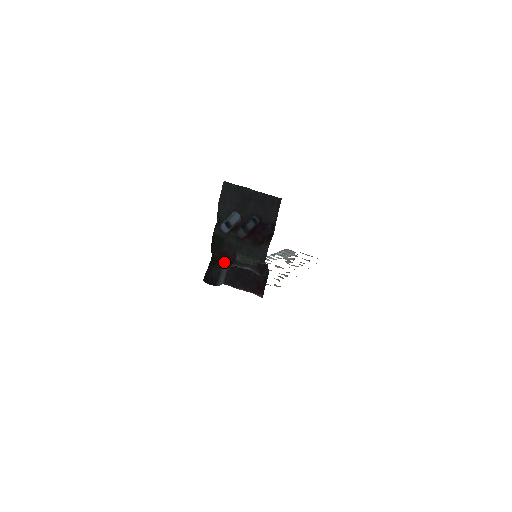
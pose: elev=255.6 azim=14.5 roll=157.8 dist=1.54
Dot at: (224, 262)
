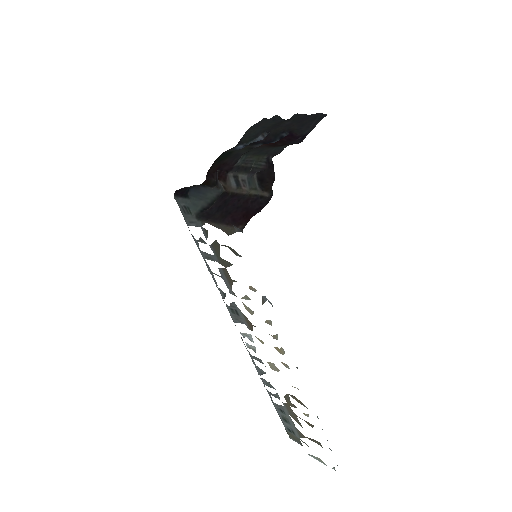
Dot at: (215, 187)
